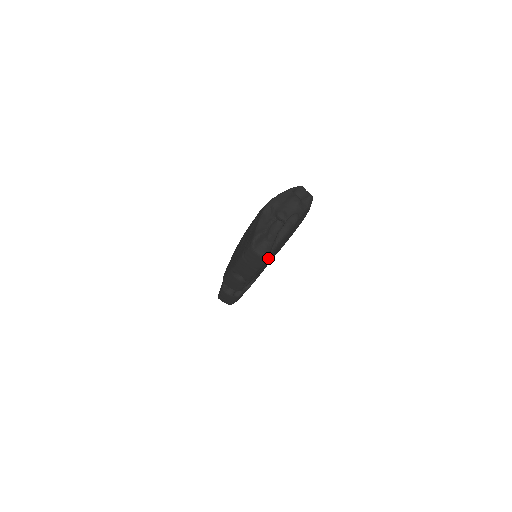
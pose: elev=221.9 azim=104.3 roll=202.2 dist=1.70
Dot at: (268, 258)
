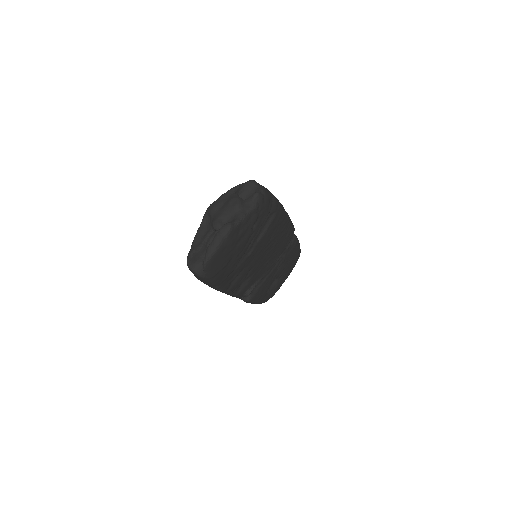
Dot at: (208, 278)
